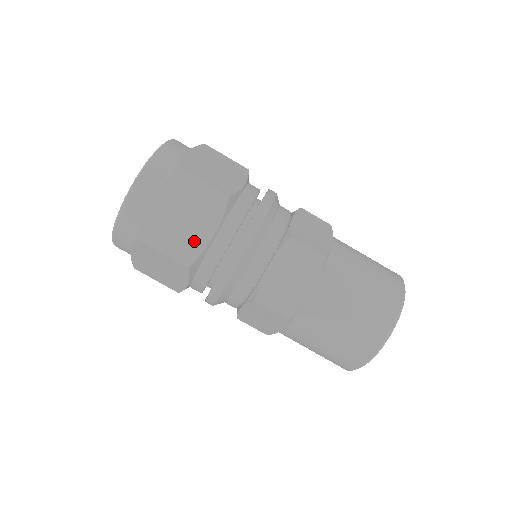
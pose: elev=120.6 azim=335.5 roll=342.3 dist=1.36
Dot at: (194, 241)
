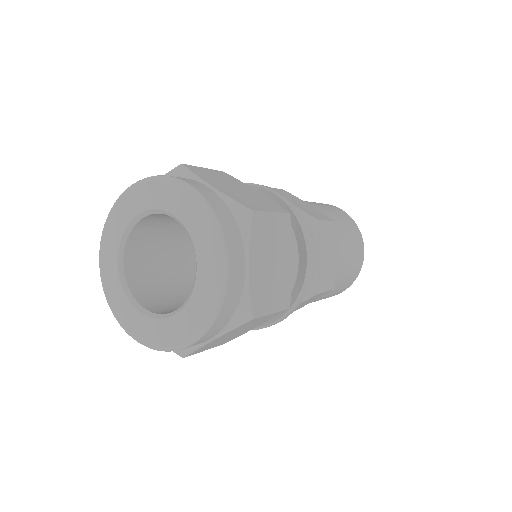
Dot at: (285, 279)
